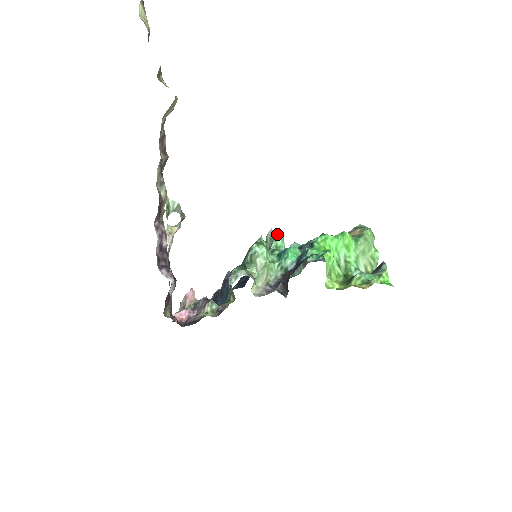
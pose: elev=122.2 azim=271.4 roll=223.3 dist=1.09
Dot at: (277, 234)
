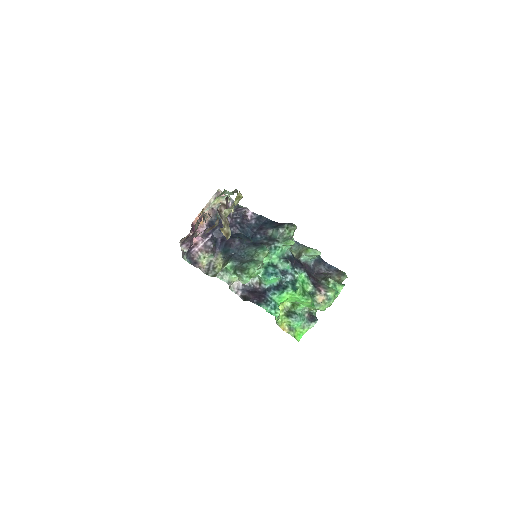
Dot at: (289, 244)
